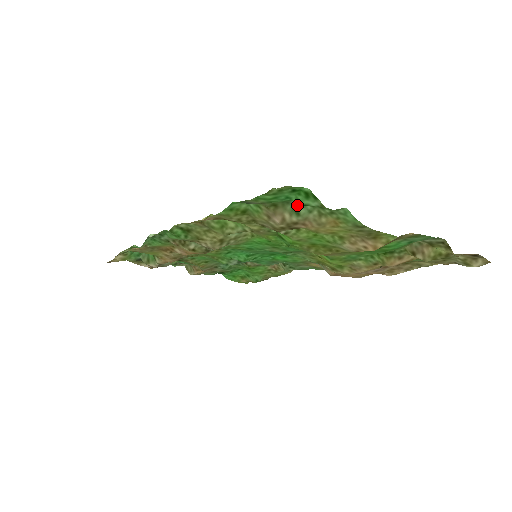
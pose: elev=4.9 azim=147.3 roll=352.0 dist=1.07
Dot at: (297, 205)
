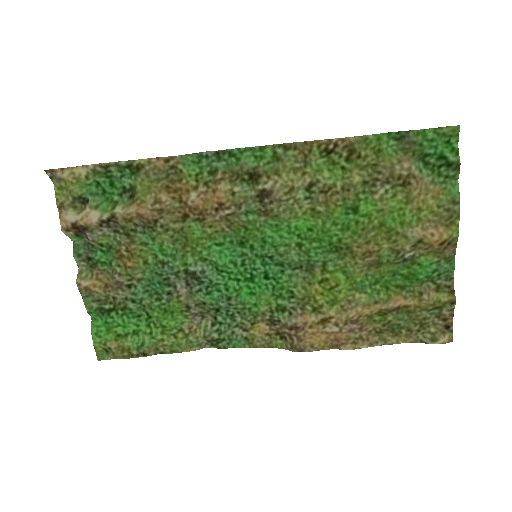
Dot at: (422, 166)
